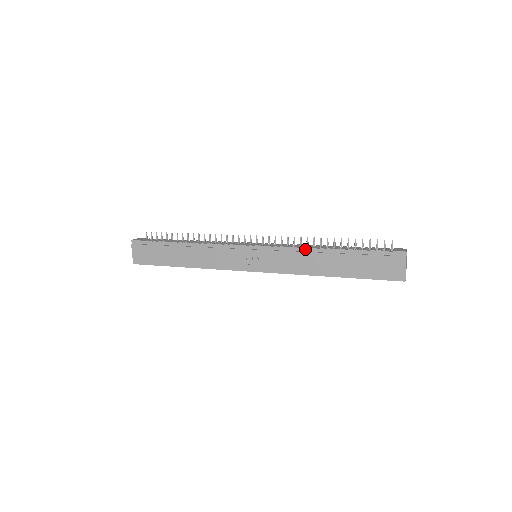
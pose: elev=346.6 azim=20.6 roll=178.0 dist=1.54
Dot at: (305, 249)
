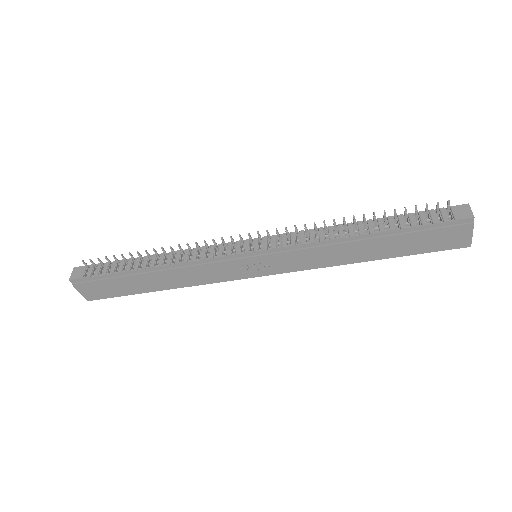
Dot at: (327, 242)
